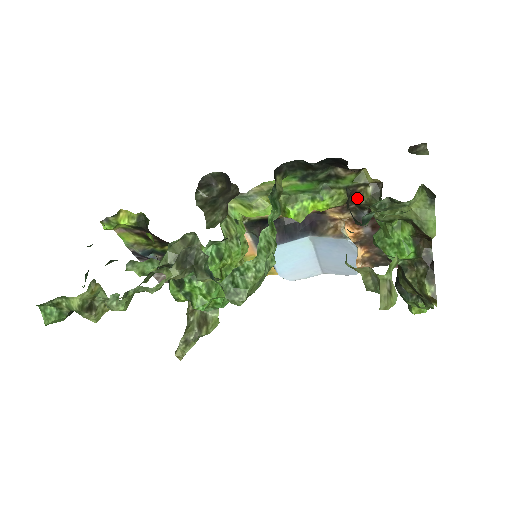
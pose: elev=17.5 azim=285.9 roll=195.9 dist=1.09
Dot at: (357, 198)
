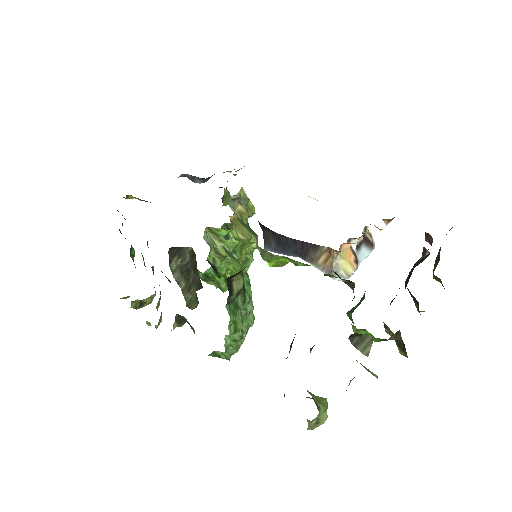
Dot at: (334, 272)
